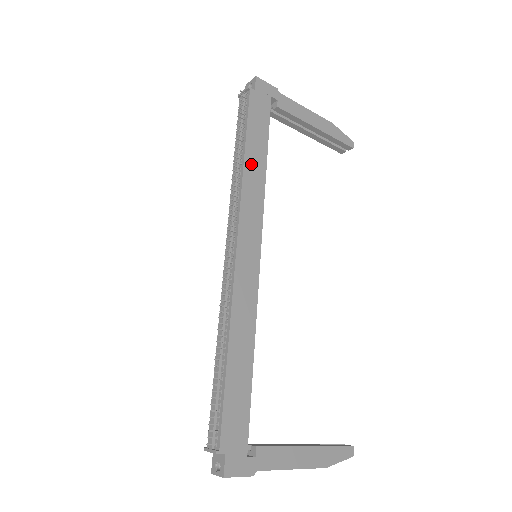
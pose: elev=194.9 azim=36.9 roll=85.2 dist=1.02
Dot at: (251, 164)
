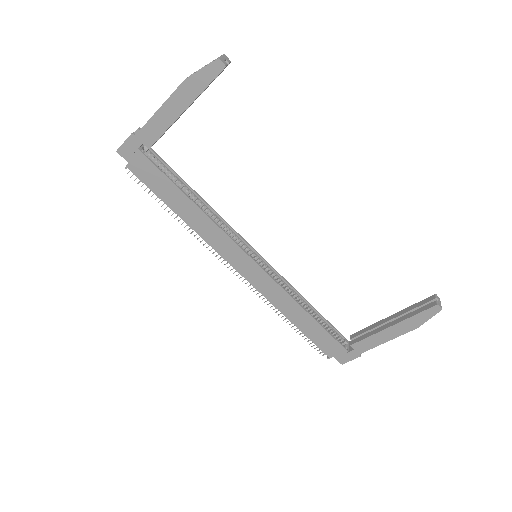
Dot at: (188, 217)
